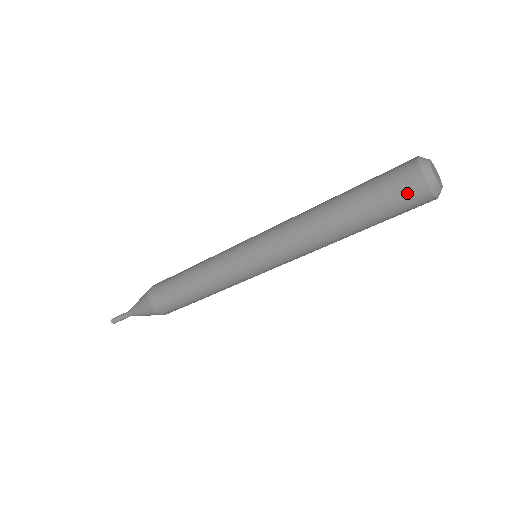
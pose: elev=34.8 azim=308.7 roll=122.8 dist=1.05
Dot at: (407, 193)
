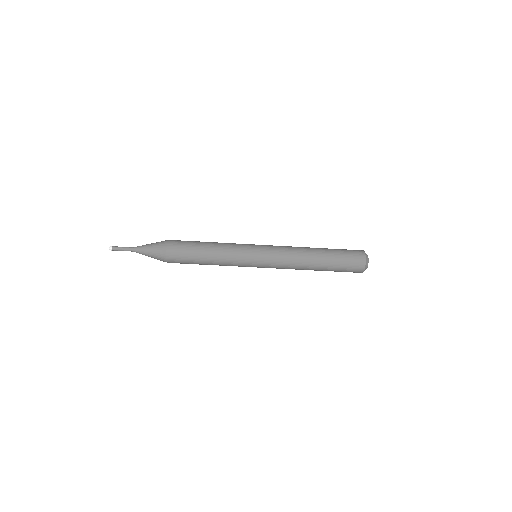
Dot at: (355, 268)
